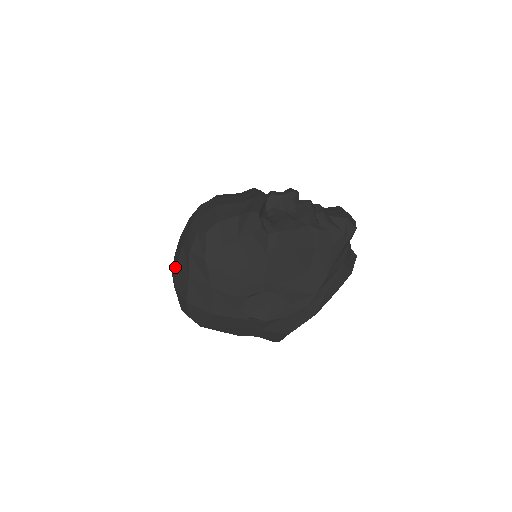
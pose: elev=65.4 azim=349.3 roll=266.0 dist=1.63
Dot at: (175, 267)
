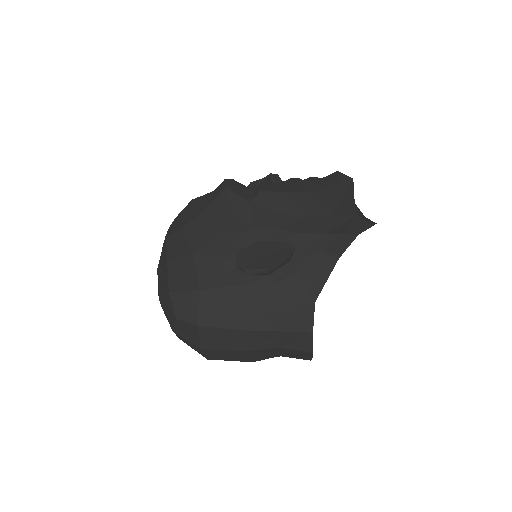
Dot at: occluded
